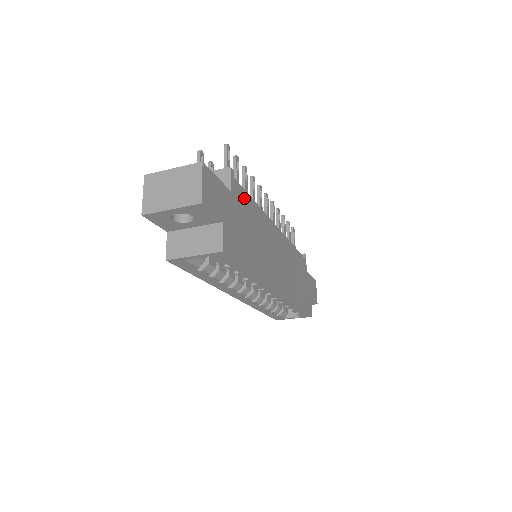
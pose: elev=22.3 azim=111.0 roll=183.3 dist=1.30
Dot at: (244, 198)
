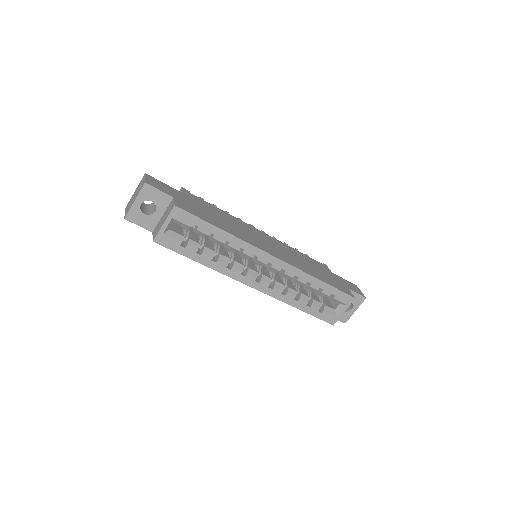
Dot at: (203, 202)
